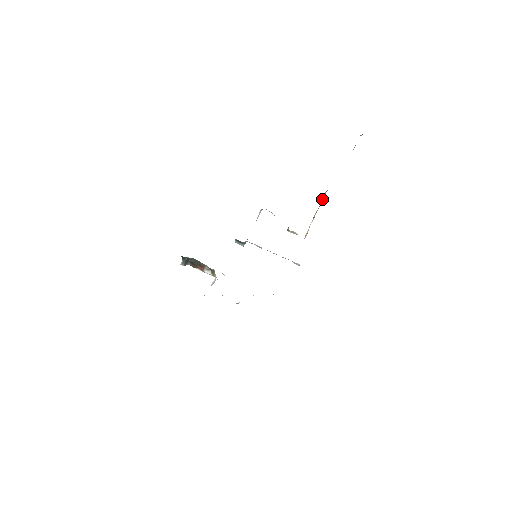
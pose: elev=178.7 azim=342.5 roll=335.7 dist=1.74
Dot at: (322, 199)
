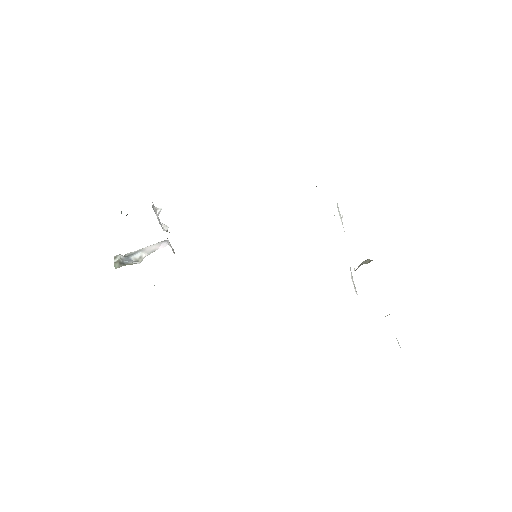
Dot at: occluded
